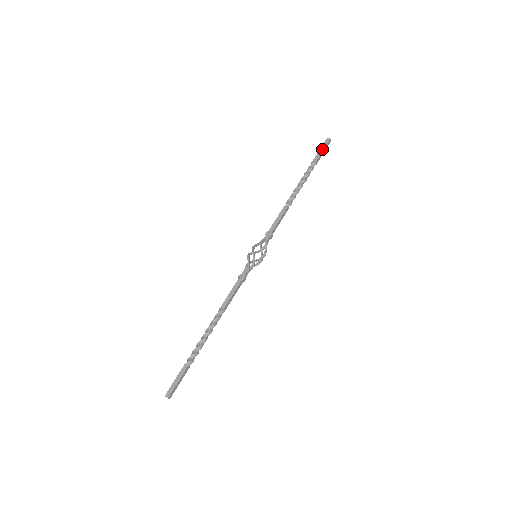
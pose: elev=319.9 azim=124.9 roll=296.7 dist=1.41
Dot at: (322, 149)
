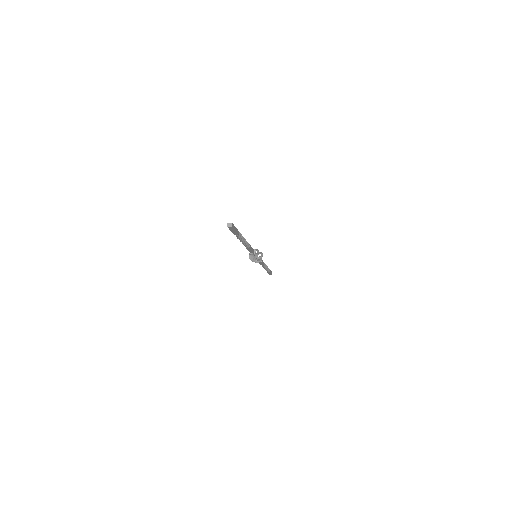
Dot at: occluded
